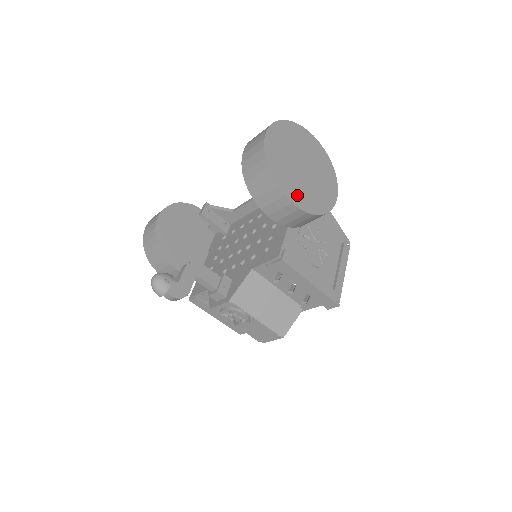
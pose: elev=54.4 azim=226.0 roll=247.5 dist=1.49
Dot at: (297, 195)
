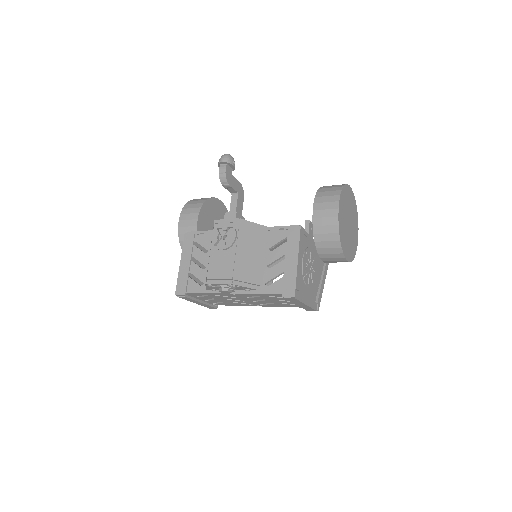
Dot at: (341, 215)
